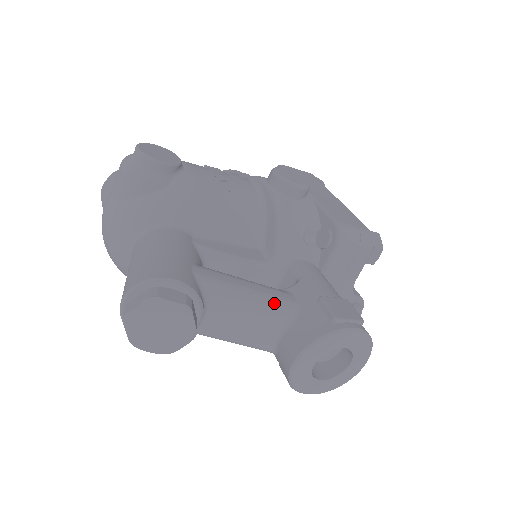
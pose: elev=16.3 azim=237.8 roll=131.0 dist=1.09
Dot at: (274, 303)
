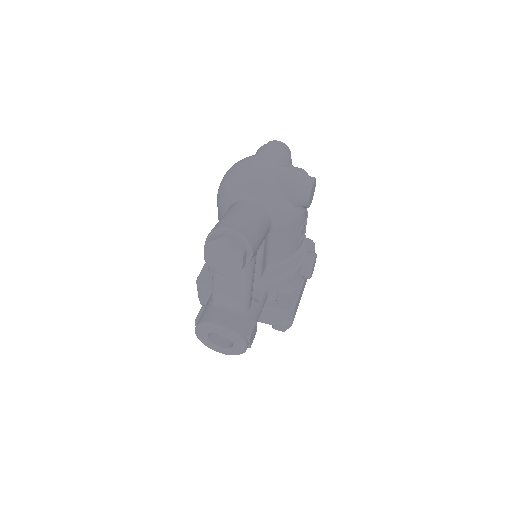
Dot at: (247, 300)
